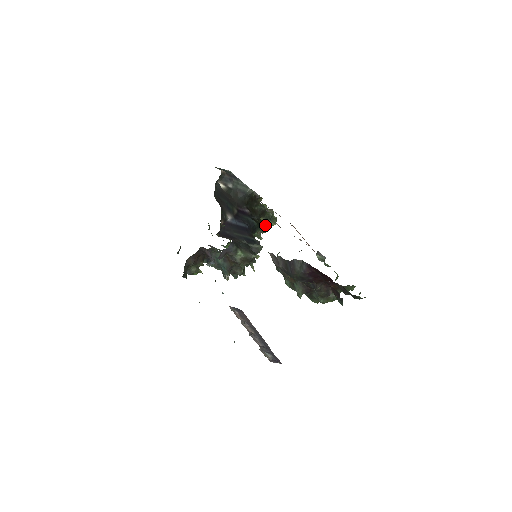
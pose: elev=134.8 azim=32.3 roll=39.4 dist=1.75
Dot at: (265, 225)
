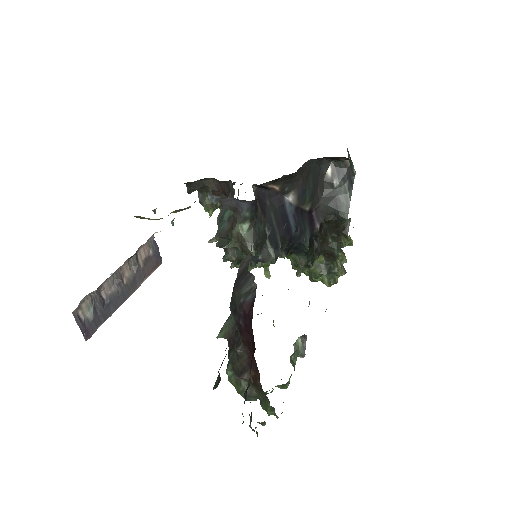
Dot at: (318, 269)
